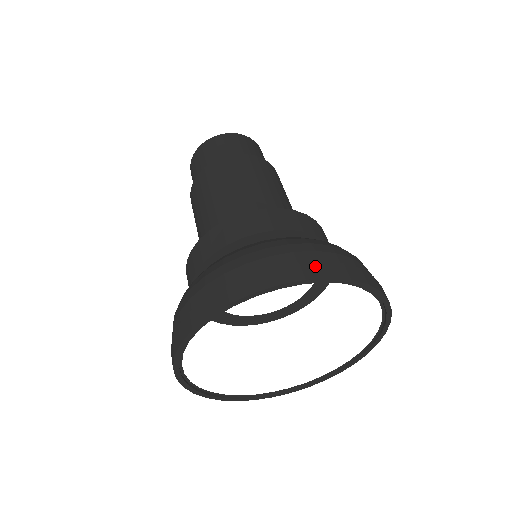
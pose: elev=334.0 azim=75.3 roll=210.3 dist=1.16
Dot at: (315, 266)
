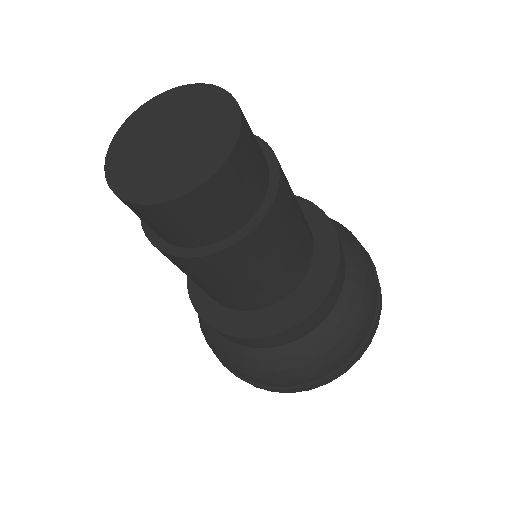
Dot at: (374, 330)
